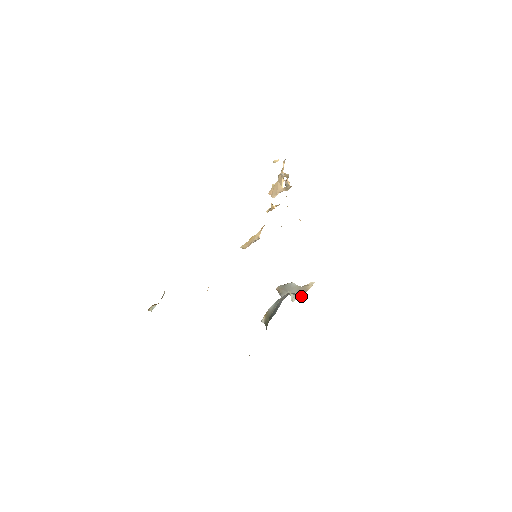
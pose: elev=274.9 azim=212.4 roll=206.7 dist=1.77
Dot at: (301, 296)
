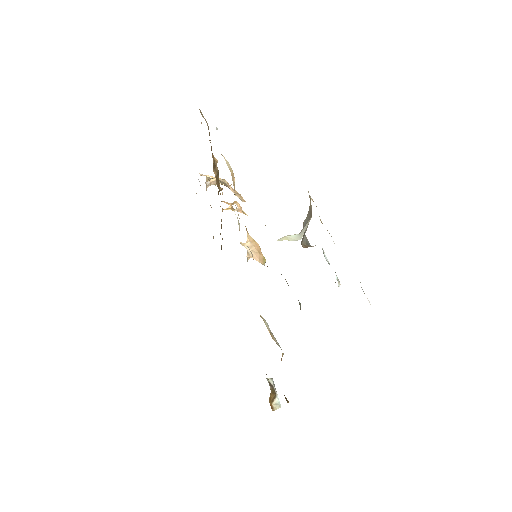
Dot at: (309, 221)
